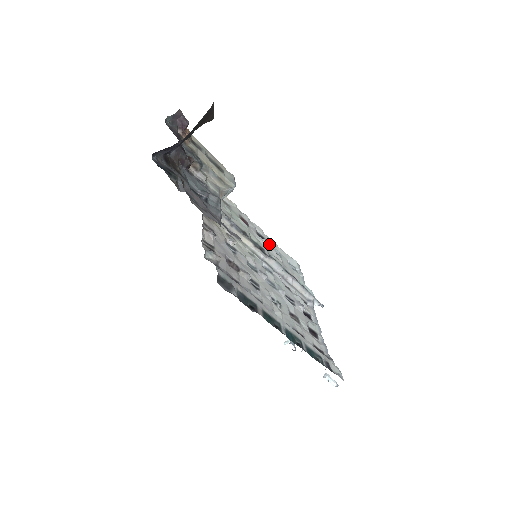
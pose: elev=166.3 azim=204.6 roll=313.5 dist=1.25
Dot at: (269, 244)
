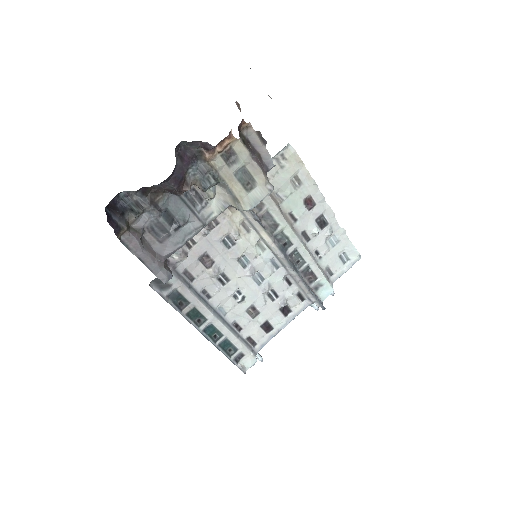
Dot at: (326, 232)
